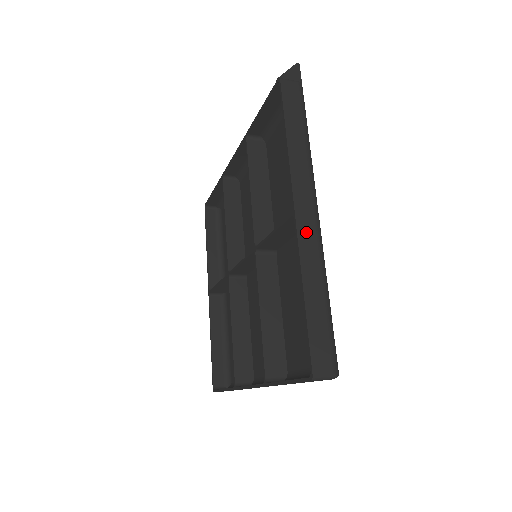
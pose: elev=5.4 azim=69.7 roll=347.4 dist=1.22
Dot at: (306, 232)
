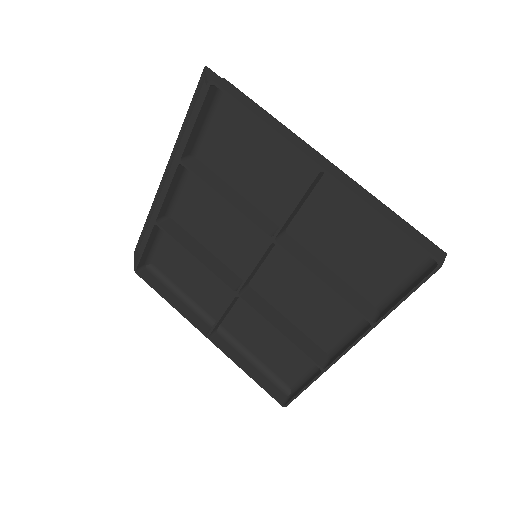
Dot at: (340, 176)
